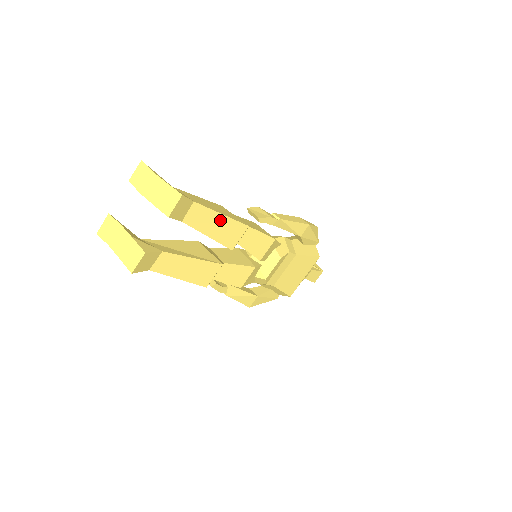
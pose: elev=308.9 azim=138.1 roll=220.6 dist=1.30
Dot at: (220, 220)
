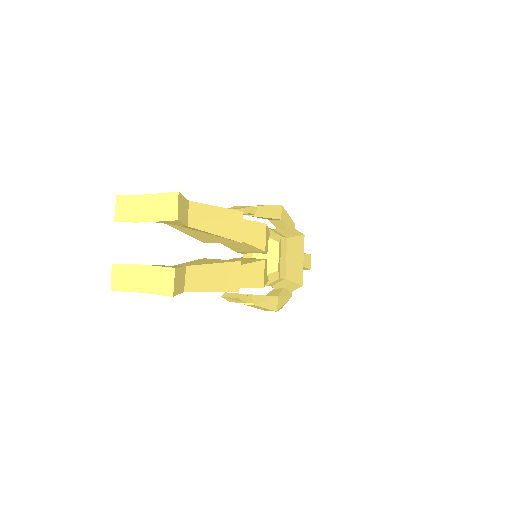
Dot at: (218, 214)
